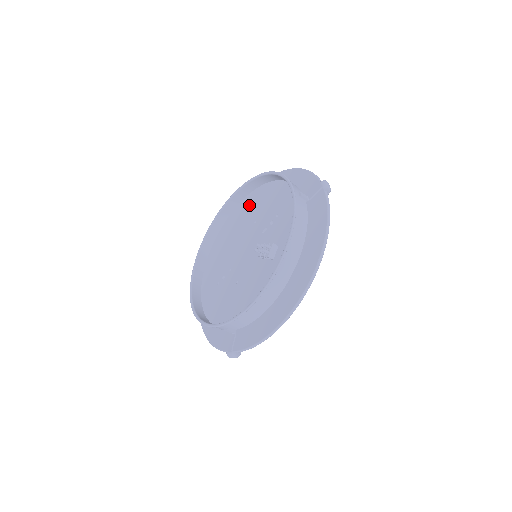
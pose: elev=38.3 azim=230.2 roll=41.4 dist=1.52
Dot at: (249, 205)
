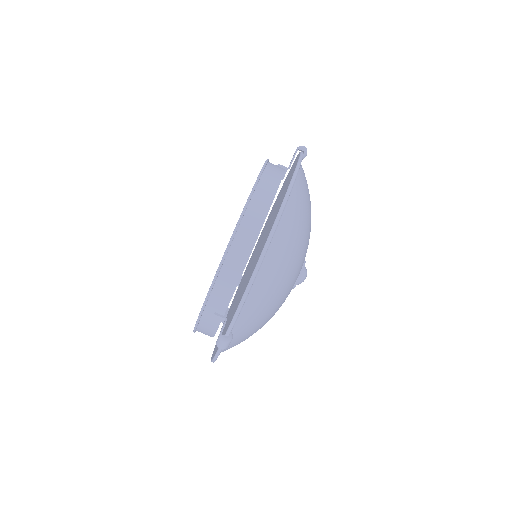
Dot at: occluded
